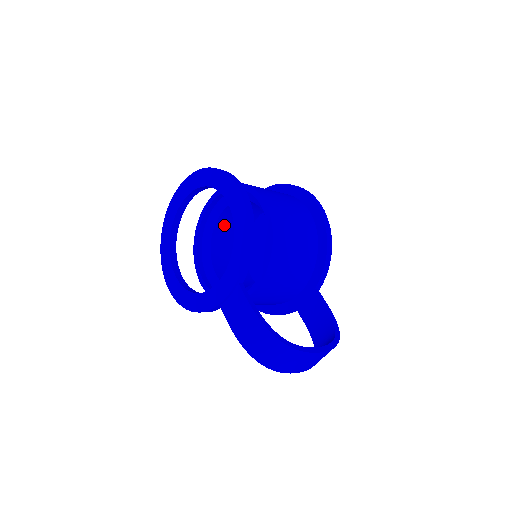
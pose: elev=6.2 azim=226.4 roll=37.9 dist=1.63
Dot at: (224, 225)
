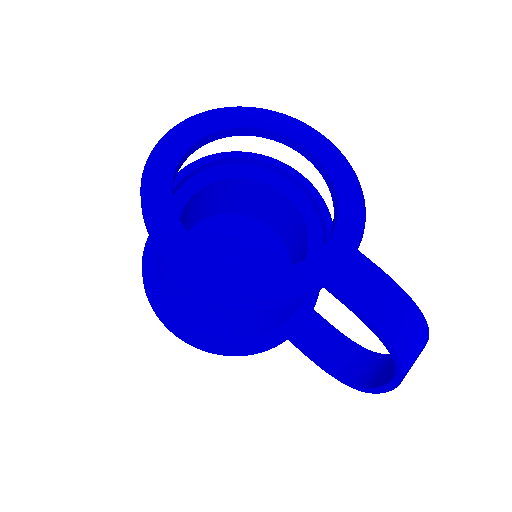
Dot at: (183, 214)
